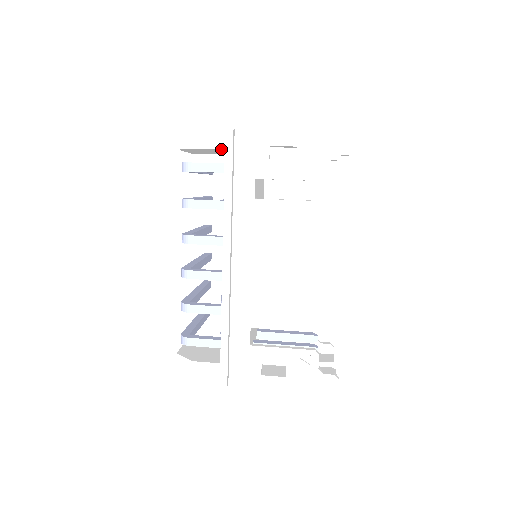
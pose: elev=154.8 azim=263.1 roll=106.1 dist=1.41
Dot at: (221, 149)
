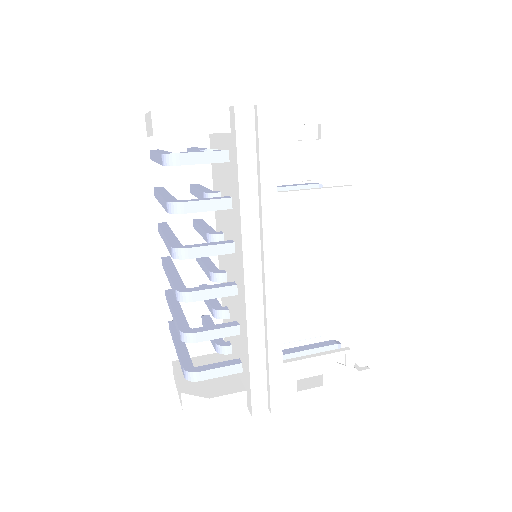
Dot at: (222, 132)
